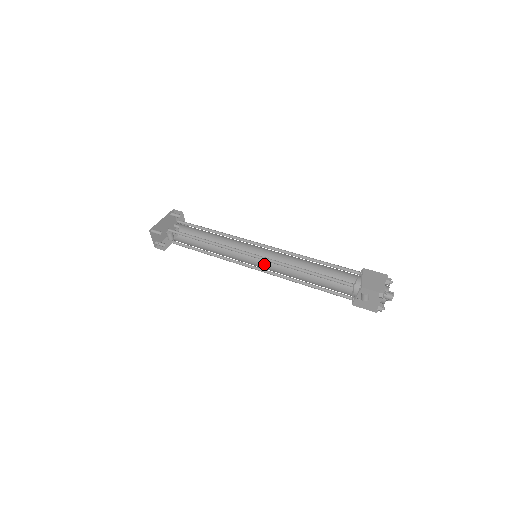
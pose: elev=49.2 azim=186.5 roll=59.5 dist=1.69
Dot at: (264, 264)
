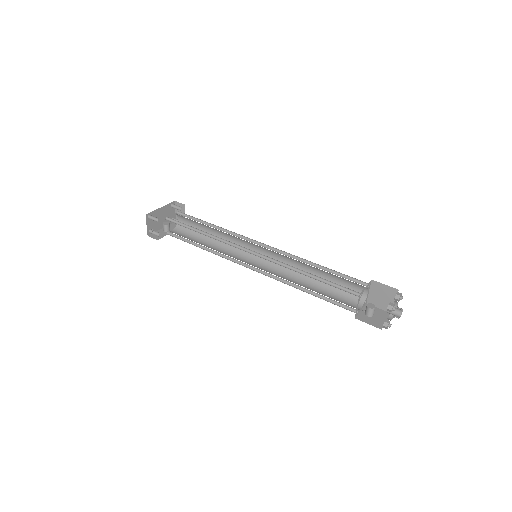
Dot at: (263, 266)
